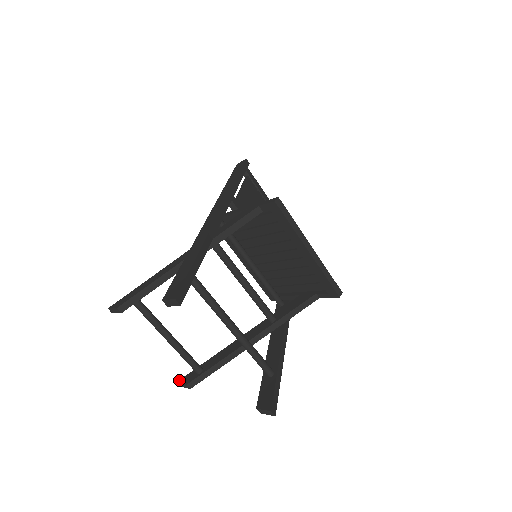
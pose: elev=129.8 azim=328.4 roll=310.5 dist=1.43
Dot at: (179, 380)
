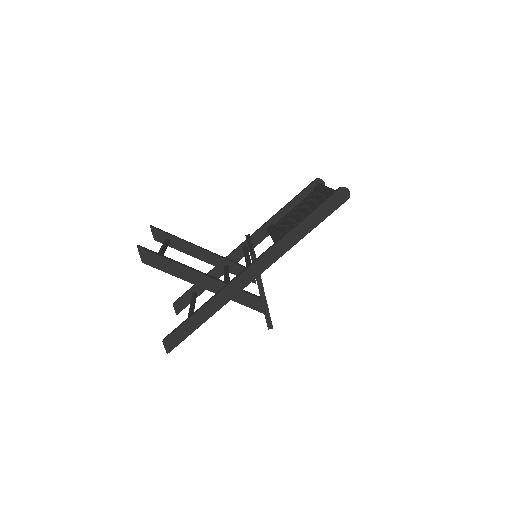
Dot at: (153, 228)
